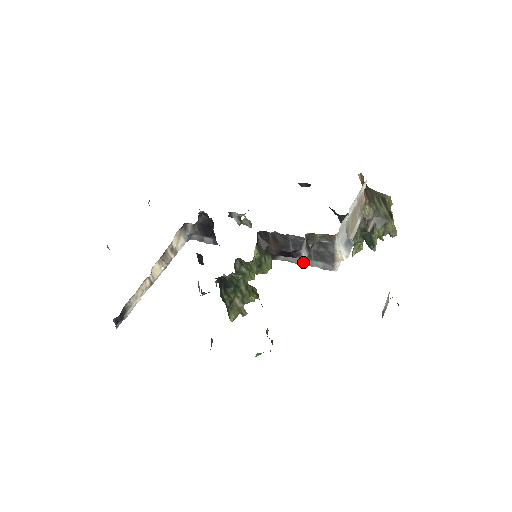
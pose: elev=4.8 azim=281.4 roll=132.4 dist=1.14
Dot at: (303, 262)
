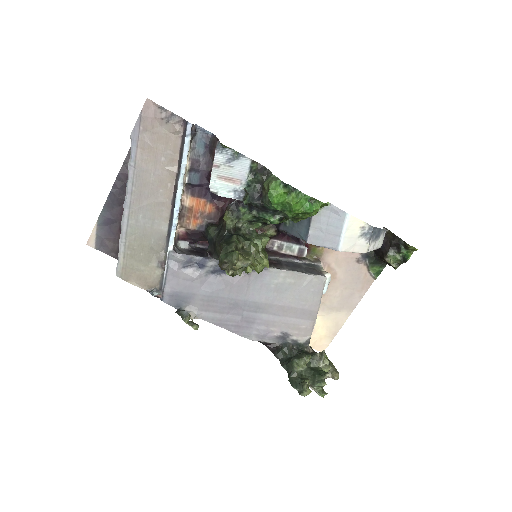
Dot at: (297, 271)
